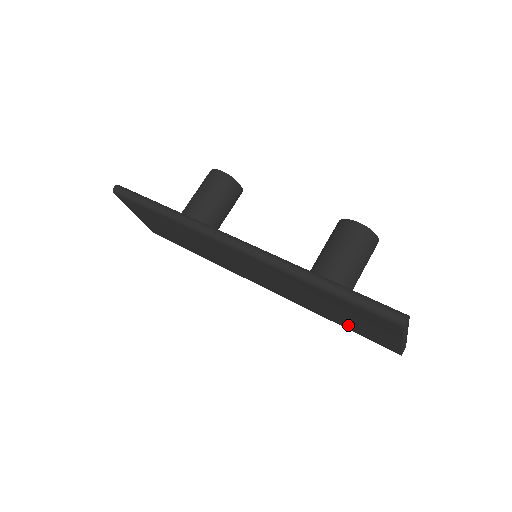
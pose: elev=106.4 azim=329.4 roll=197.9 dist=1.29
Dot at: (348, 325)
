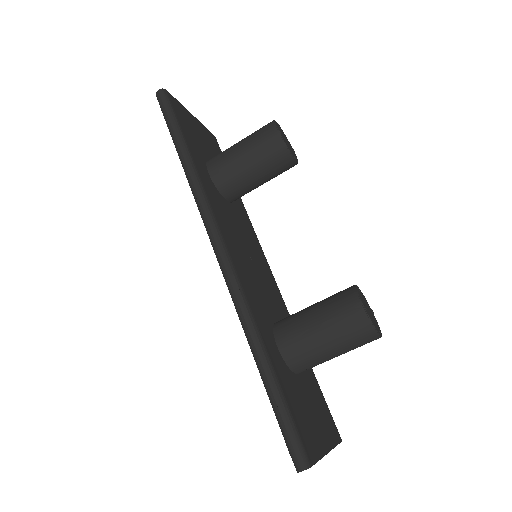
Dot at: occluded
